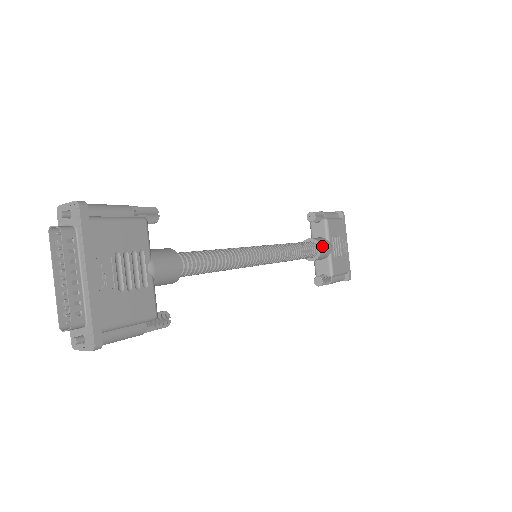
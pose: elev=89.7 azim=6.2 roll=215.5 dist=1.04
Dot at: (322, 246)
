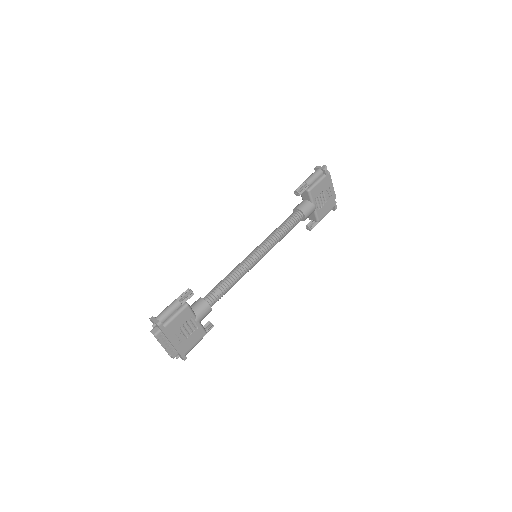
Dot at: (306, 214)
